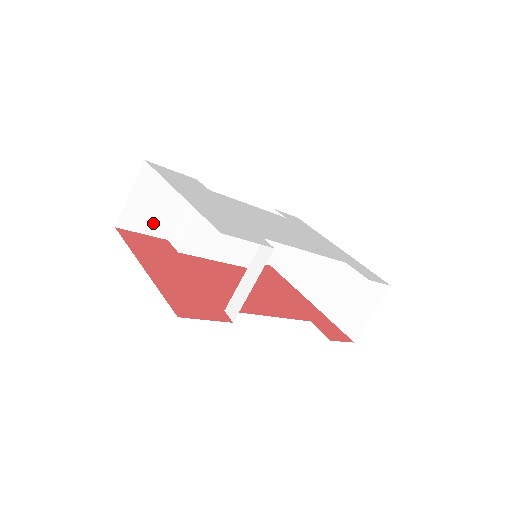
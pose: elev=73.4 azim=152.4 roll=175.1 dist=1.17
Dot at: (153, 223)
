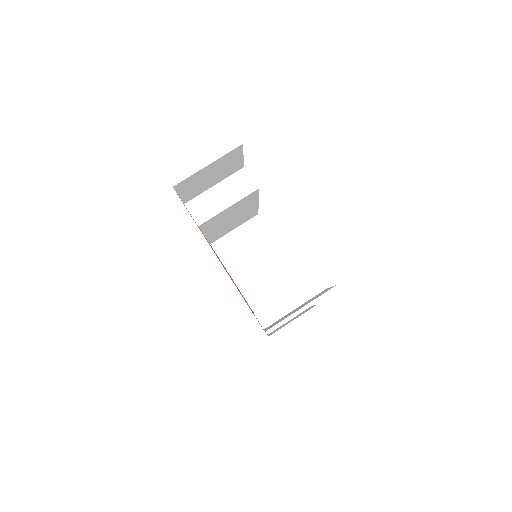
Dot at: (192, 190)
